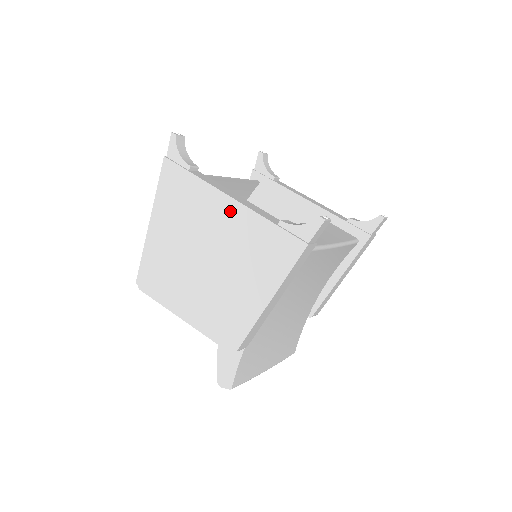
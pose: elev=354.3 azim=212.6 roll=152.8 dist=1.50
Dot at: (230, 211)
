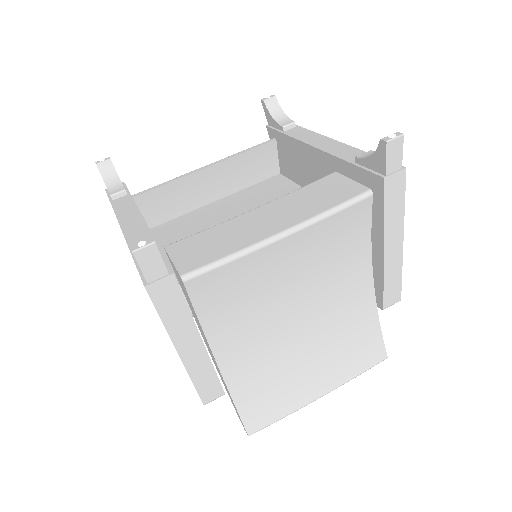
Dot at: occluded
